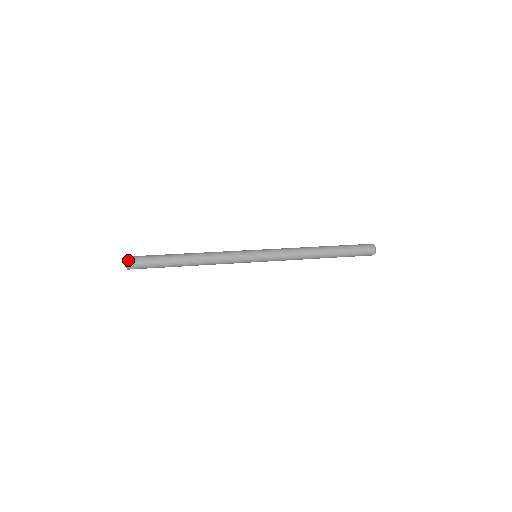
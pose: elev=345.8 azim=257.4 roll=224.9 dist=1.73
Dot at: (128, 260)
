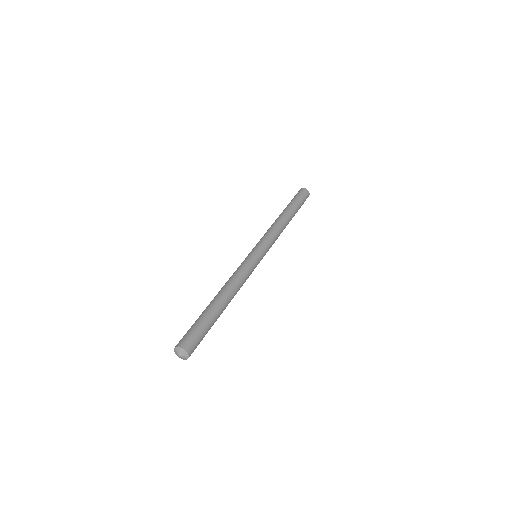
Dot at: (181, 346)
